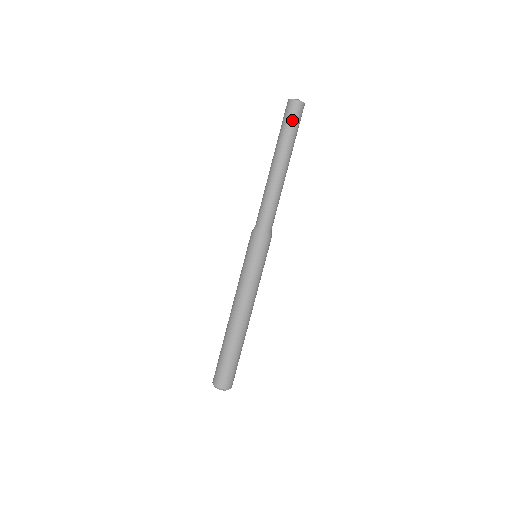
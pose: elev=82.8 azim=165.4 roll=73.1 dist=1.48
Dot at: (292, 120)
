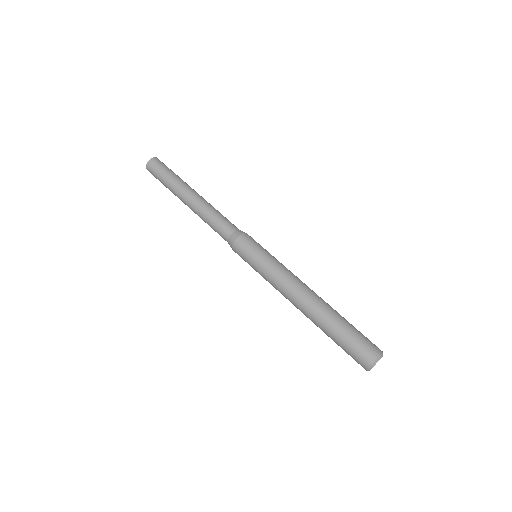
Dot at: (159, 173)
